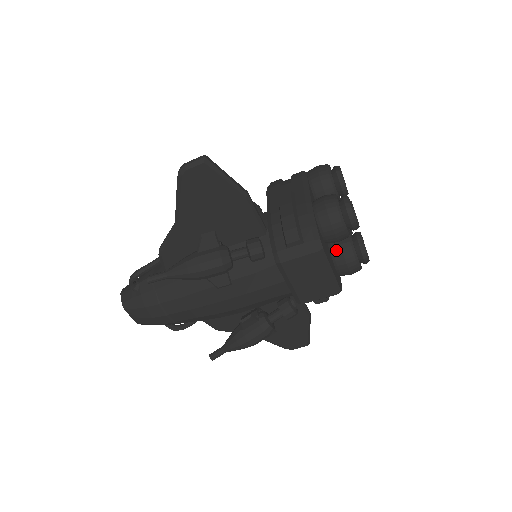
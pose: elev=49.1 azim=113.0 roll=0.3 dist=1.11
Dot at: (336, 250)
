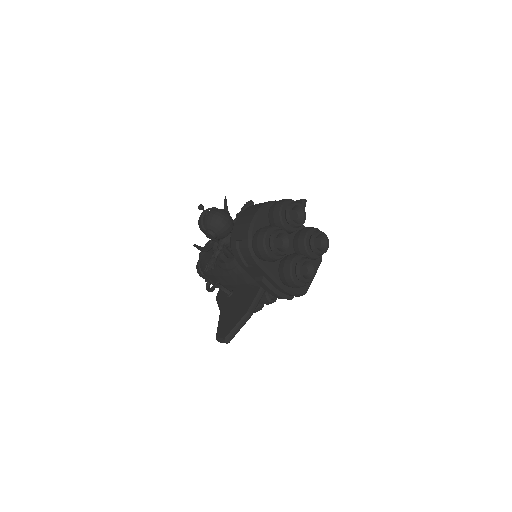
Dot at: occluded
